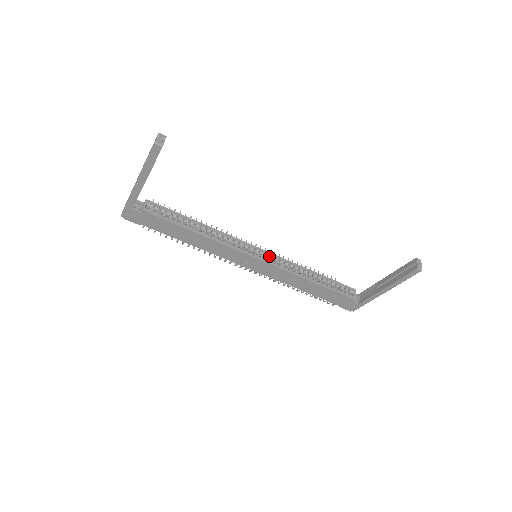
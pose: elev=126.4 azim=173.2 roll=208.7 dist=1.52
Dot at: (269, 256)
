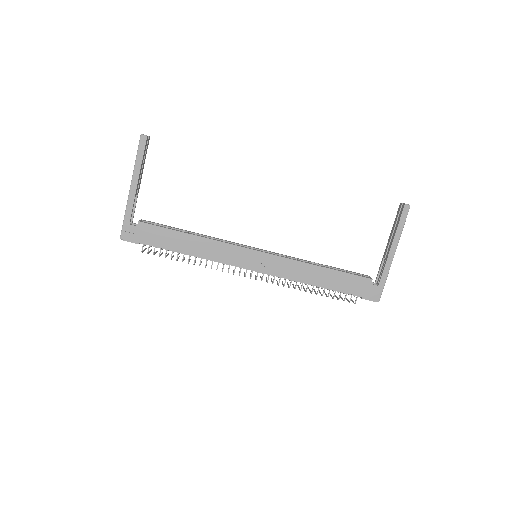
Dot at: occluded
